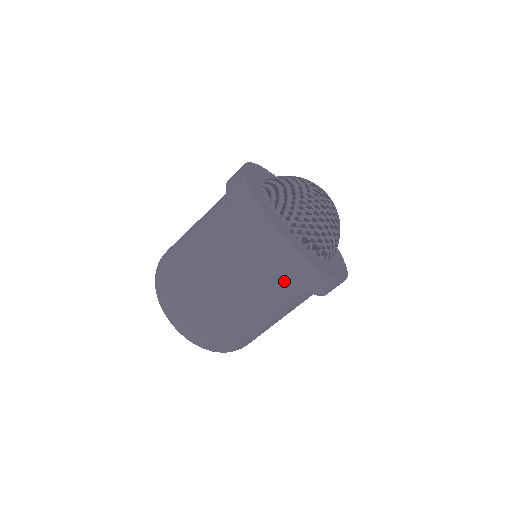
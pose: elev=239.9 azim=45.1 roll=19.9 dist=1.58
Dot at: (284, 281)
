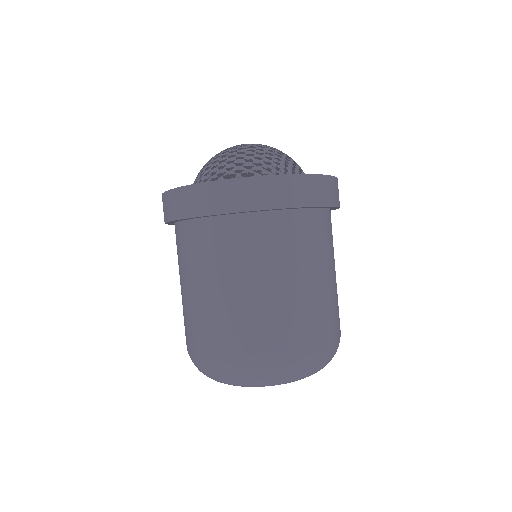
Dot at: (214, 227)
